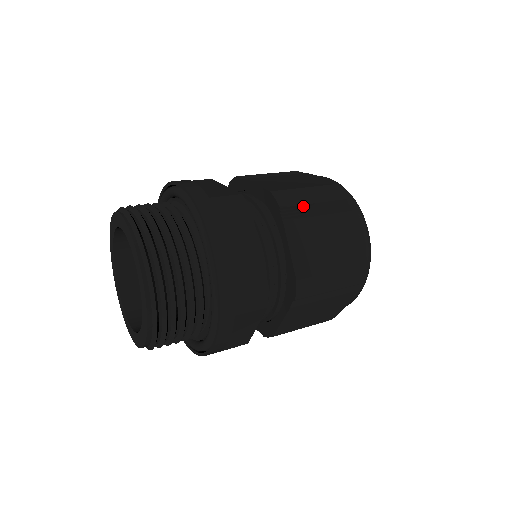
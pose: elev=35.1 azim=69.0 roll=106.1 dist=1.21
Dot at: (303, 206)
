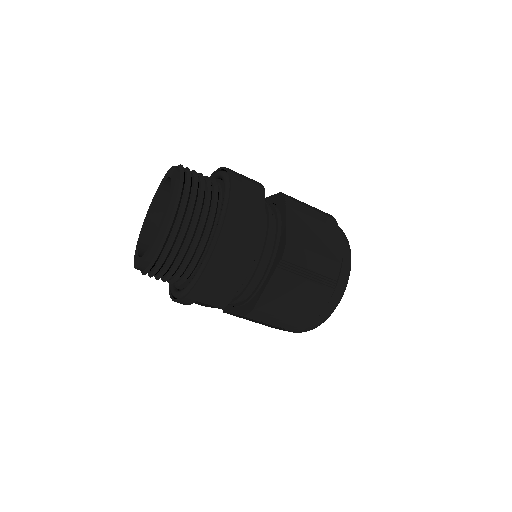
Dot at: occluded
